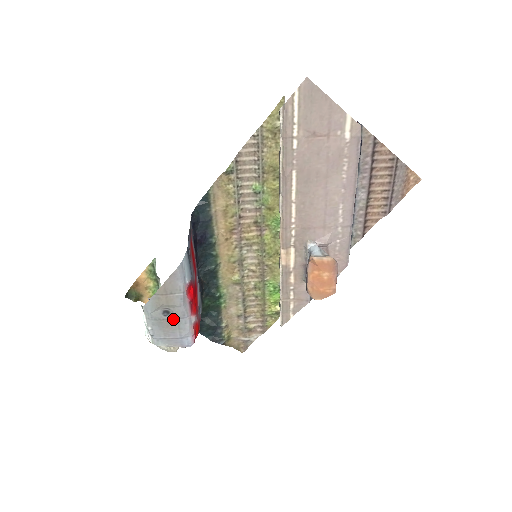
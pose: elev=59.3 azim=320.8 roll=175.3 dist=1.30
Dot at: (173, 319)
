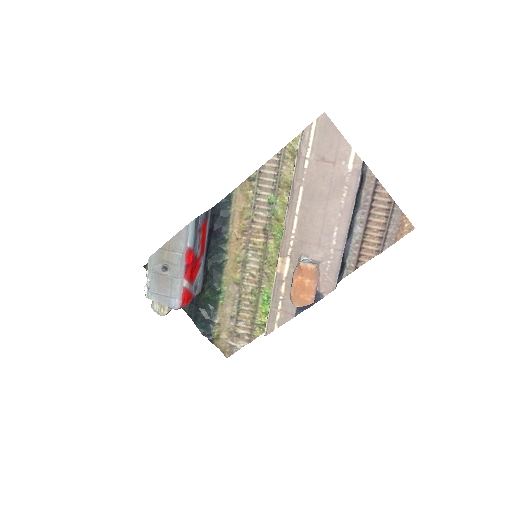
Dot at: (168, 276)
